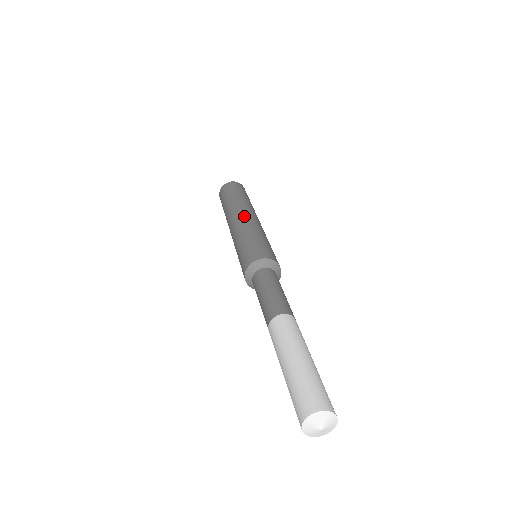
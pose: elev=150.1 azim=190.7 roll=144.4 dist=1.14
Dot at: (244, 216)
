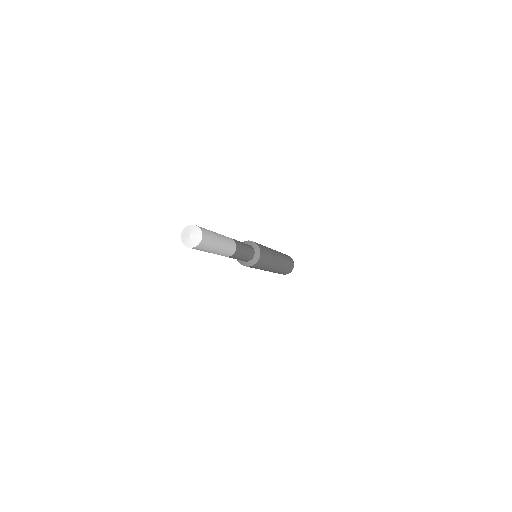
Dot at: (276, 252)
